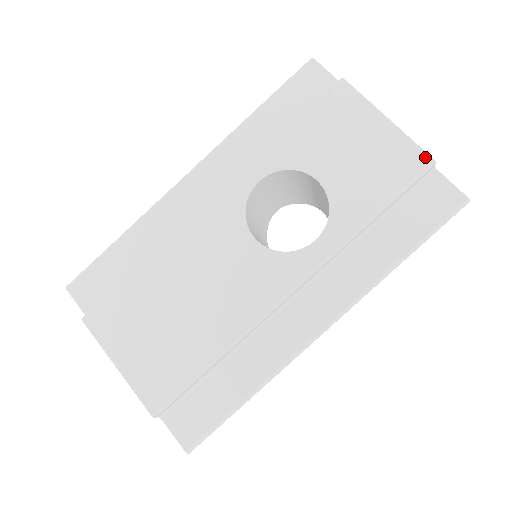
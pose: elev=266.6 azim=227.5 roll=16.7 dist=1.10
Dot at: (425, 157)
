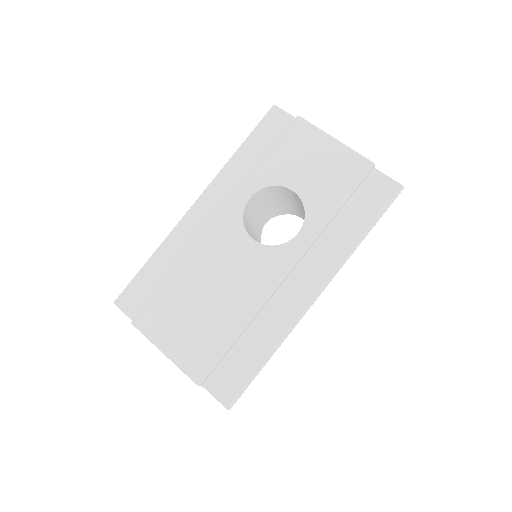
Dot at: (366, 161)
